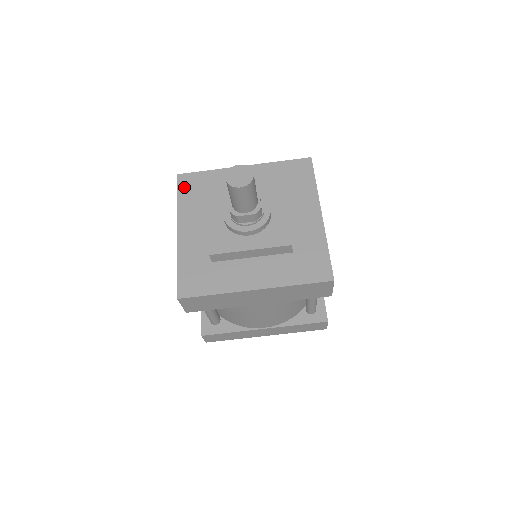
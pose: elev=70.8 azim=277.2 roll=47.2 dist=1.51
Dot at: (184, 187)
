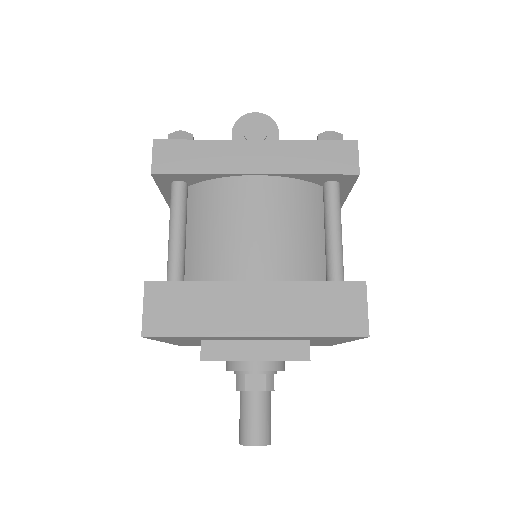
Dot at: occluded
